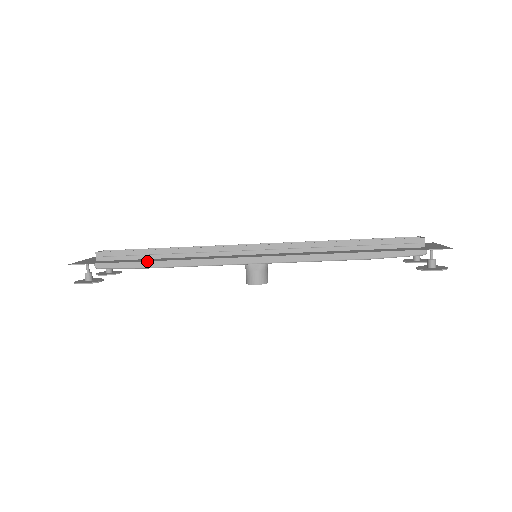
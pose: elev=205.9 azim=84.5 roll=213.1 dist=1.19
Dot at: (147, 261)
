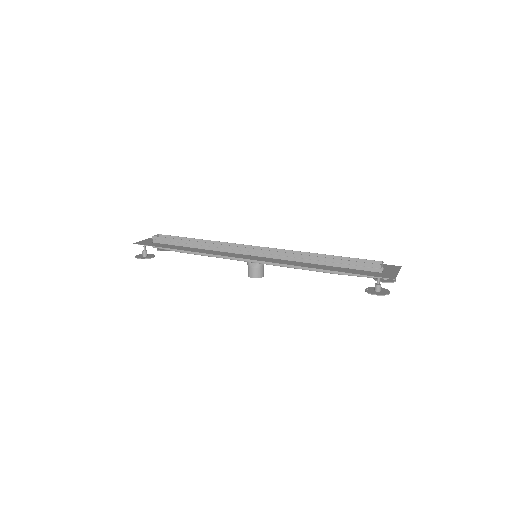
Dot at: occluded
